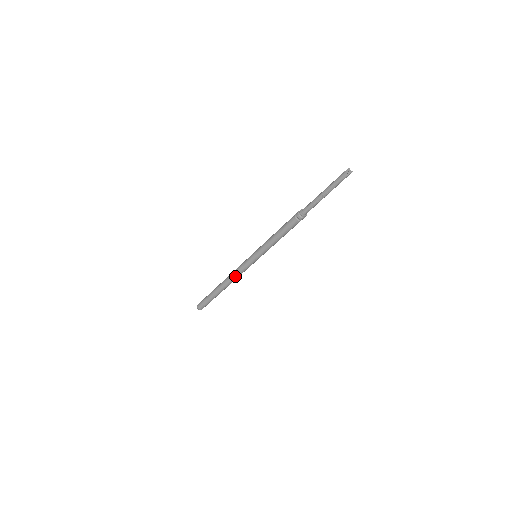
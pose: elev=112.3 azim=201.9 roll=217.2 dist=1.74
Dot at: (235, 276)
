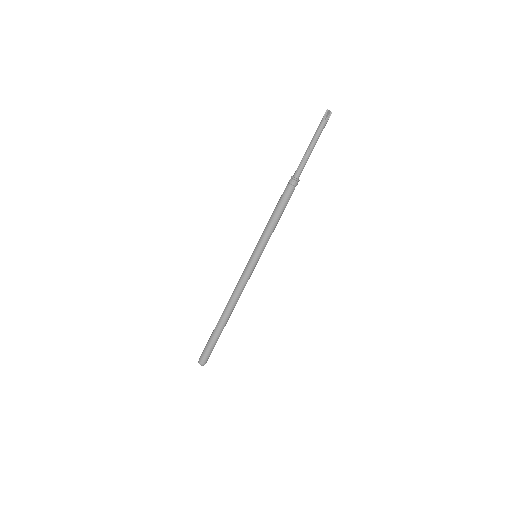
Dot at: (236, 292)
